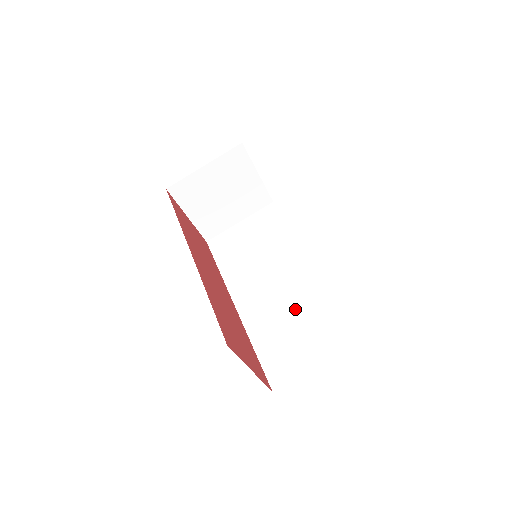
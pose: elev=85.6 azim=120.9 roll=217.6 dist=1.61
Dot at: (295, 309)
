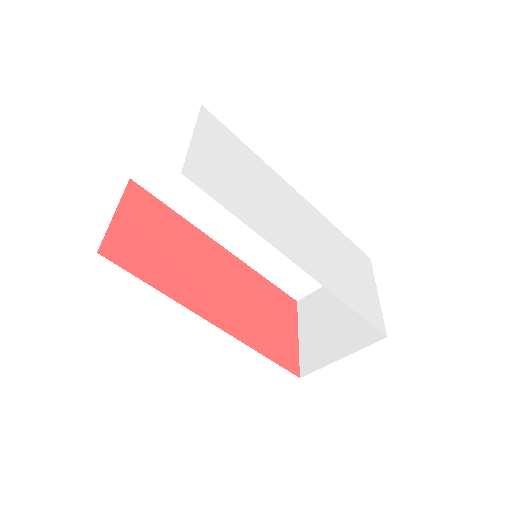
Dot at: occluded
